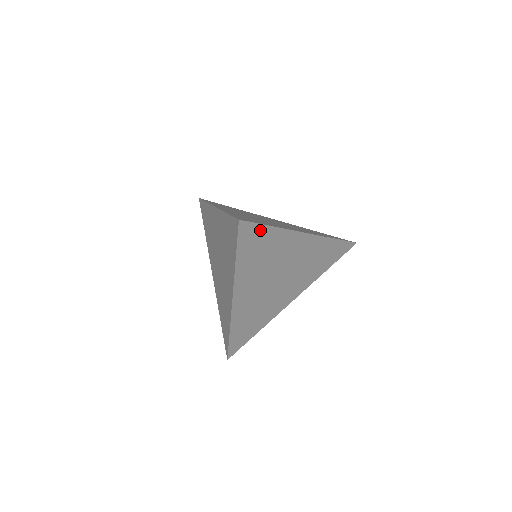
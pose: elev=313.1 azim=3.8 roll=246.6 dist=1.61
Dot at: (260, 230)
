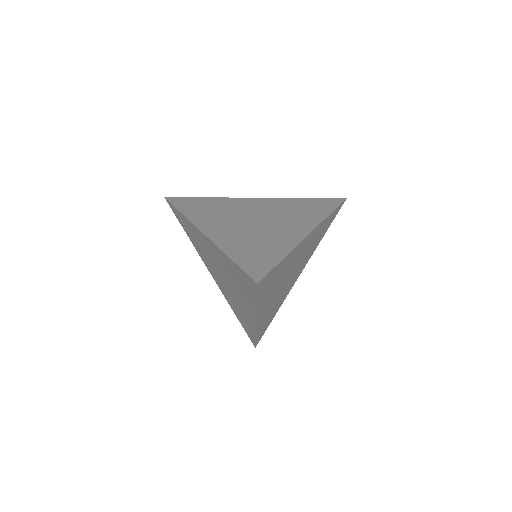
Dot at: (331, 222)
